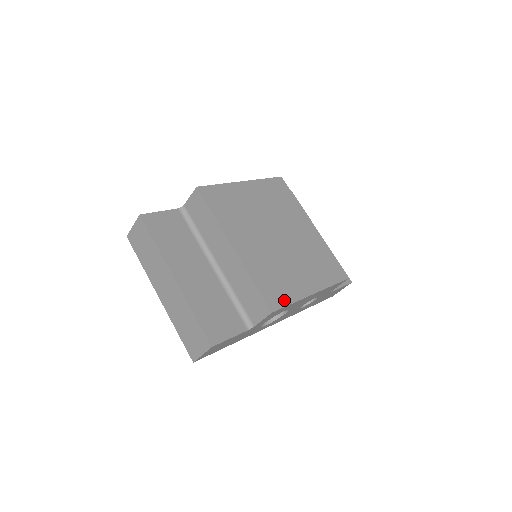
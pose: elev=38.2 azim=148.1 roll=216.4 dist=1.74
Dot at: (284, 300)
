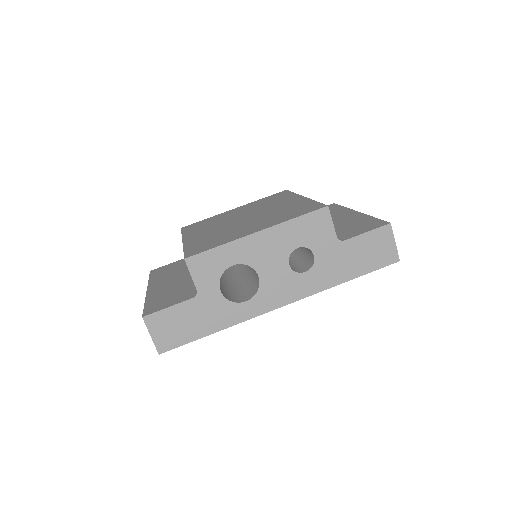
Dot at: (209, 248)
